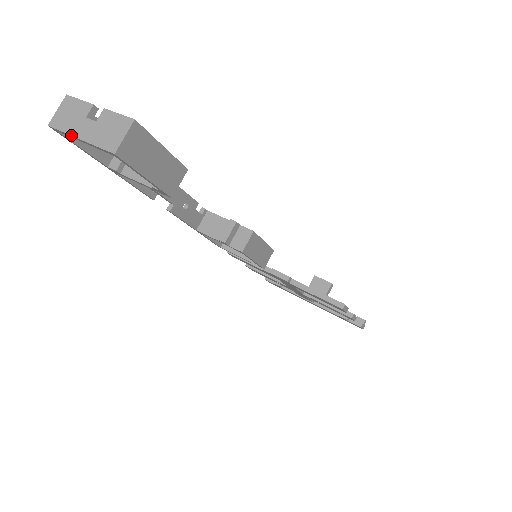
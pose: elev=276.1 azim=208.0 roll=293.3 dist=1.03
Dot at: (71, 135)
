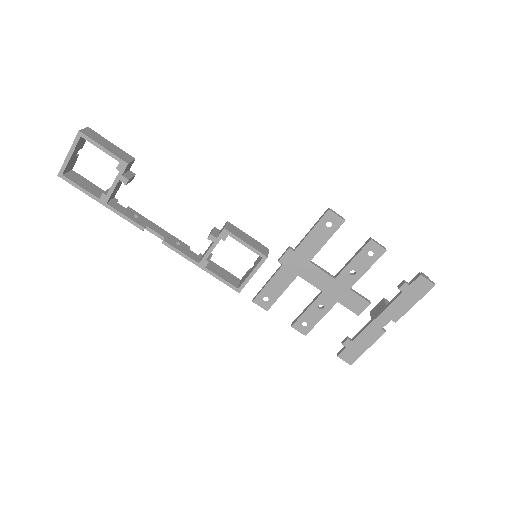
Dot at: (65, 159)
